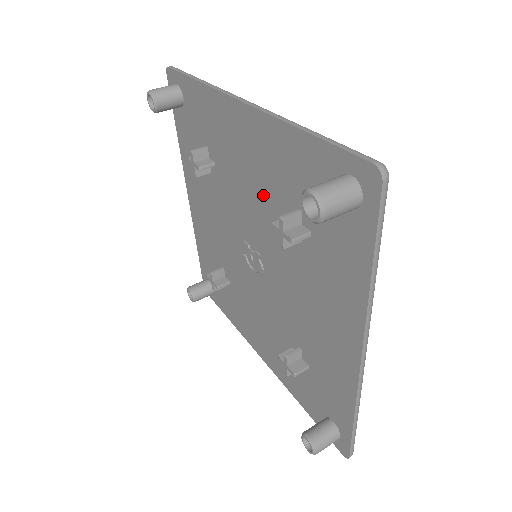
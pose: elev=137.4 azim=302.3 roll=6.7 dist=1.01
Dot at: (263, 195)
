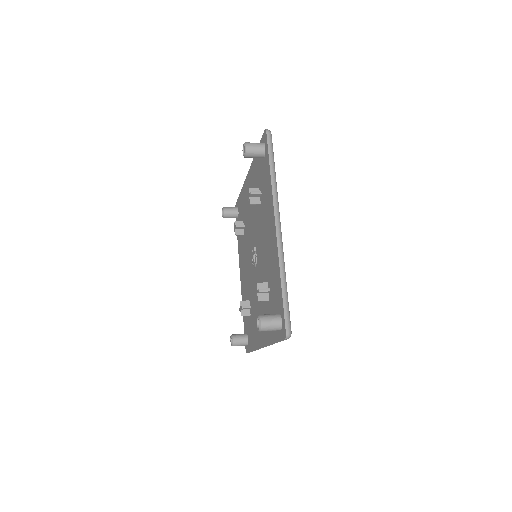
Dot at: (253, 206)
